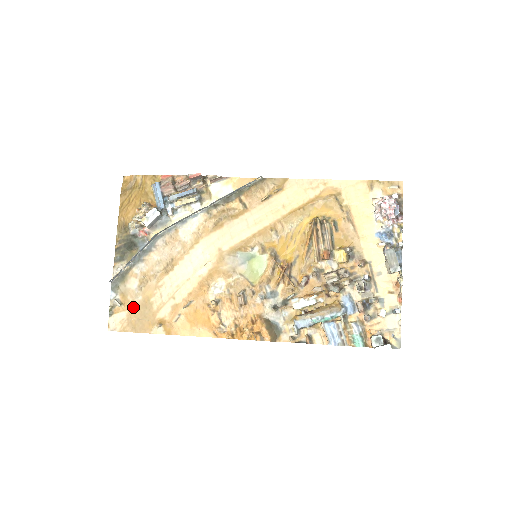
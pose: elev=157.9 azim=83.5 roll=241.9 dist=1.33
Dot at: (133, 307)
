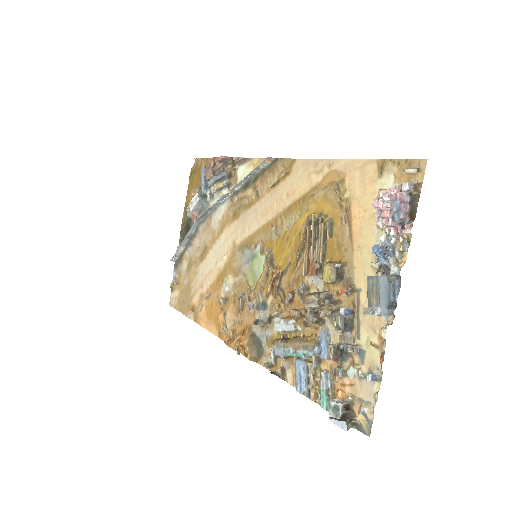
Dot at: (182, 288)
